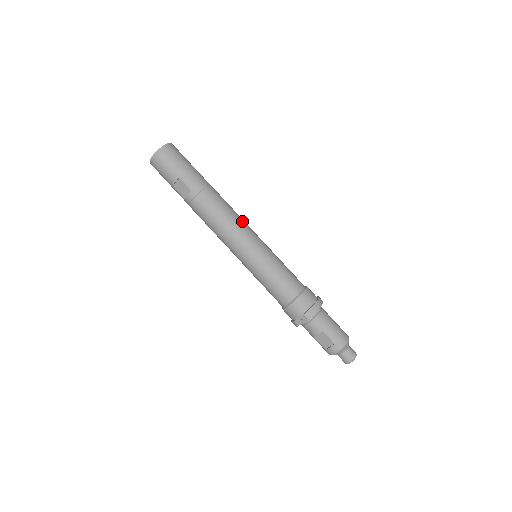
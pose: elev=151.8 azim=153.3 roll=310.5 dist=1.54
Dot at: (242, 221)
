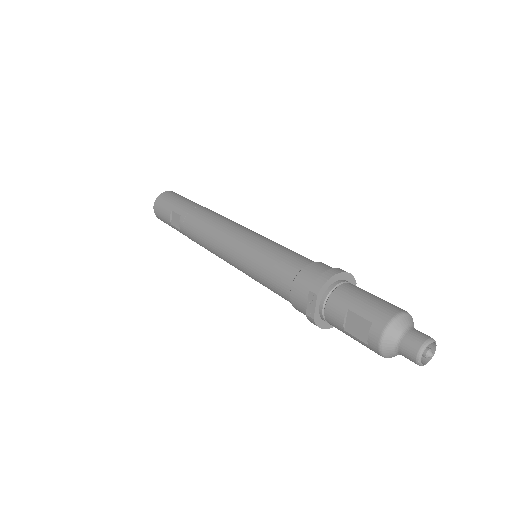
Dot at: (233, 222)
